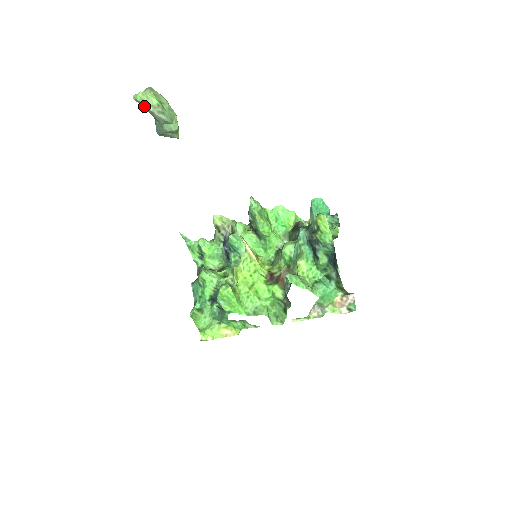
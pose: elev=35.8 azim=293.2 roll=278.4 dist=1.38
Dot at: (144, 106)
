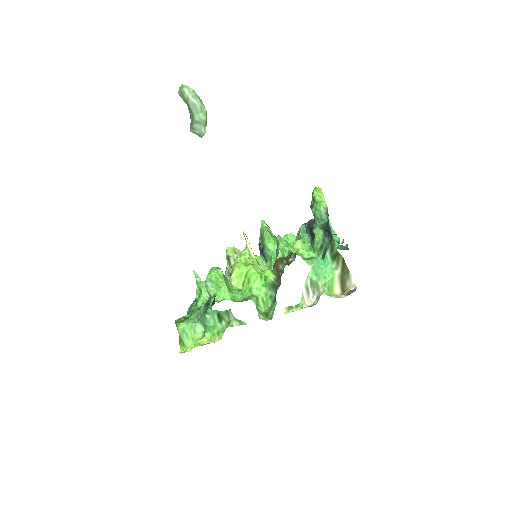
Dot at: (183, 91)
